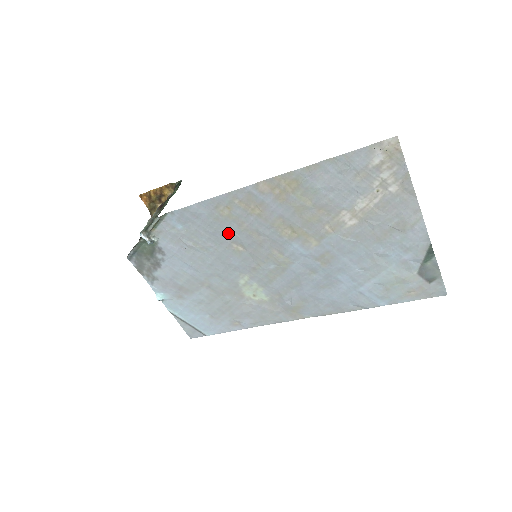
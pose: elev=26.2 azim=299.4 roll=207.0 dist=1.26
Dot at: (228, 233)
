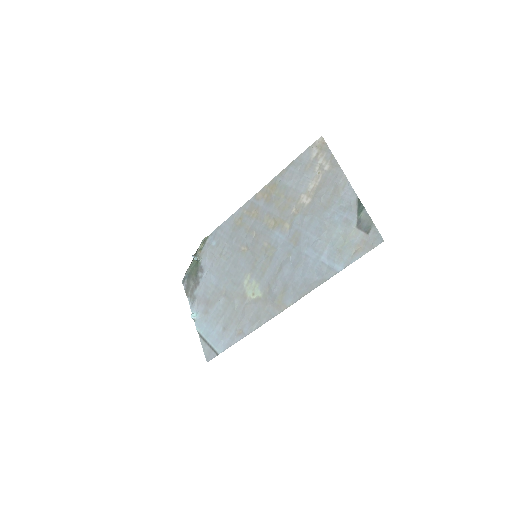
Dot at: (239, 238)
